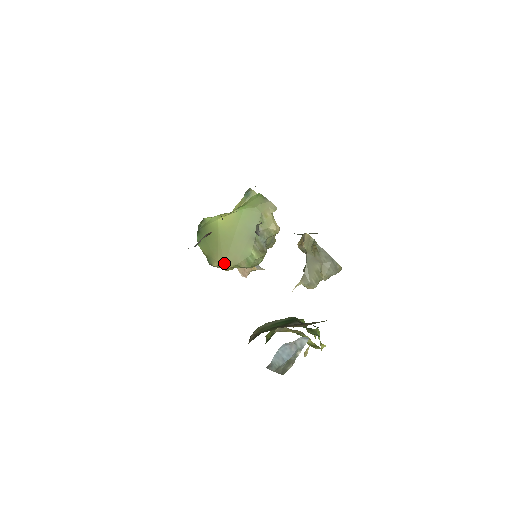
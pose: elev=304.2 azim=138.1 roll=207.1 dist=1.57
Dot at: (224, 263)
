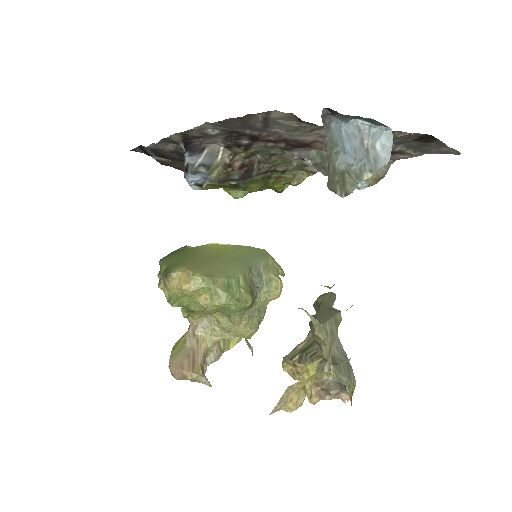
Dot at: (193, 269)
